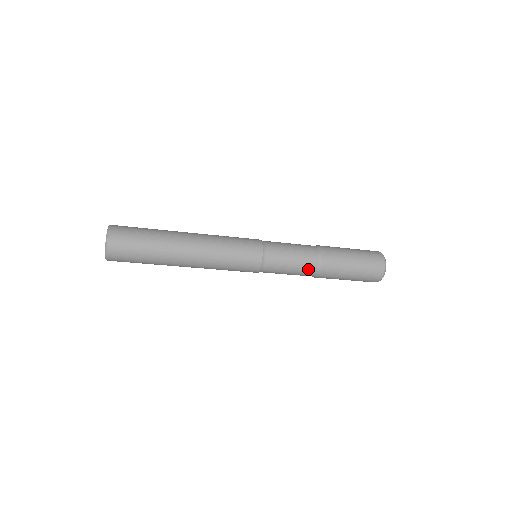
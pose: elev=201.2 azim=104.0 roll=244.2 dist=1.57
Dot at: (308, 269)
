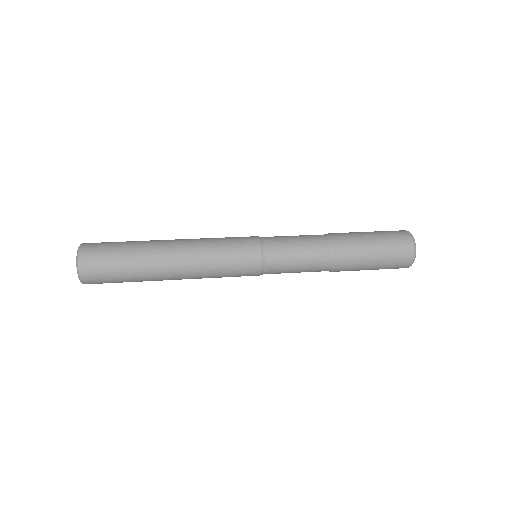
Dot at: occluded
